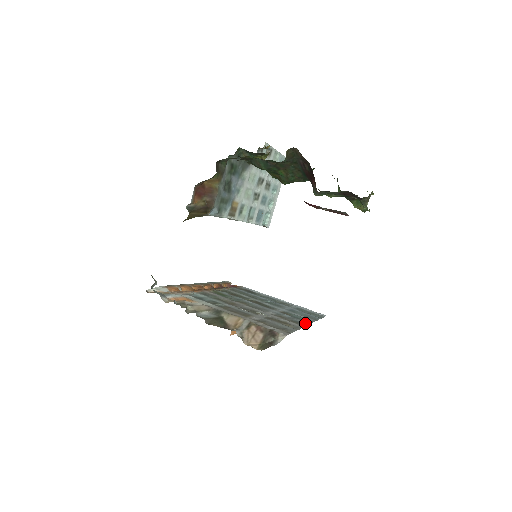
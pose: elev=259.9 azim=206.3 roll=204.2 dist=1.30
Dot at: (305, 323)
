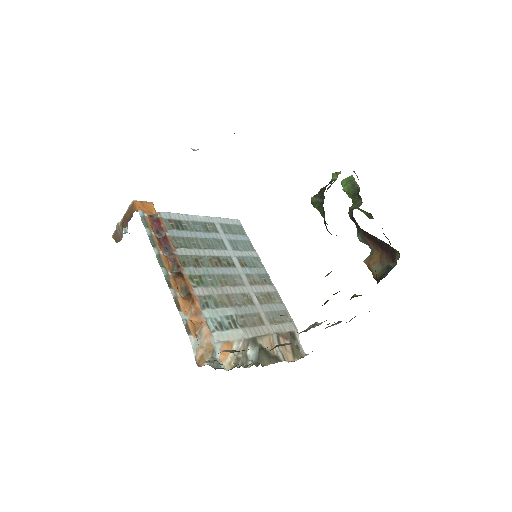
Dot at: (266, 274)
